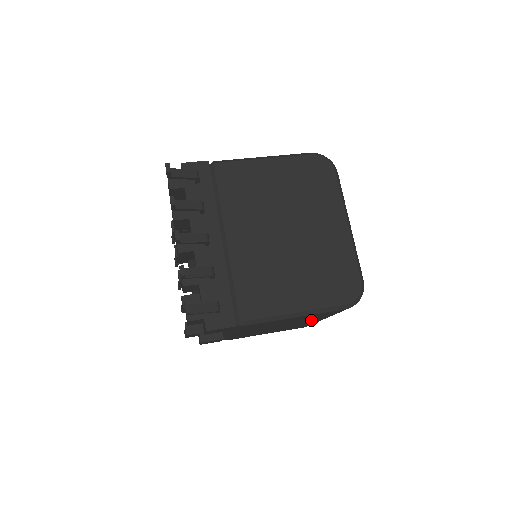
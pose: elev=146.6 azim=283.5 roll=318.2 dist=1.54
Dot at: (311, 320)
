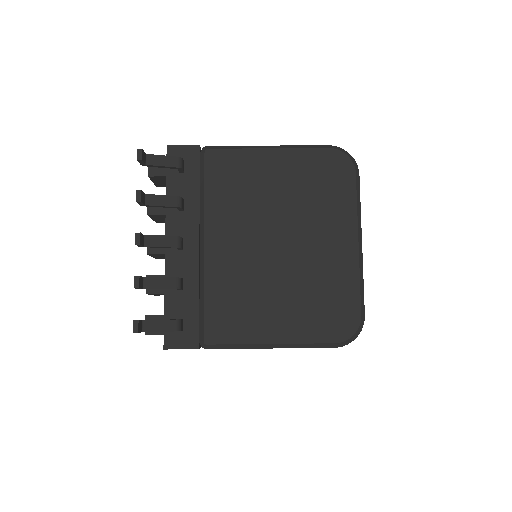
Dot at: occluded
